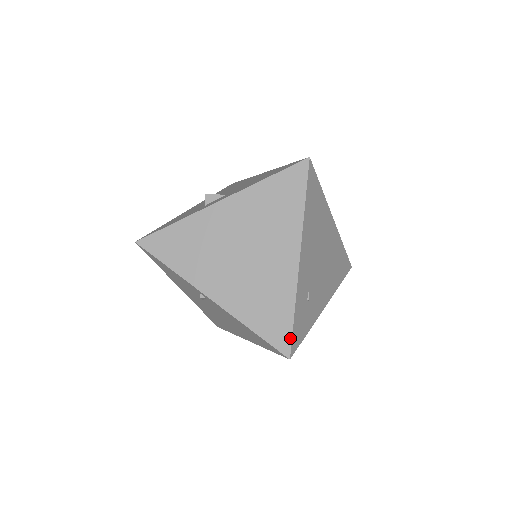
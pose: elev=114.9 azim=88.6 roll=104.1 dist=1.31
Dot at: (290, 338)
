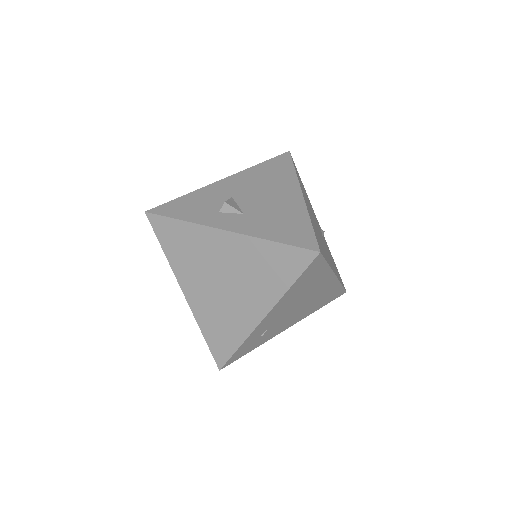
Dot at: (227, 359)
